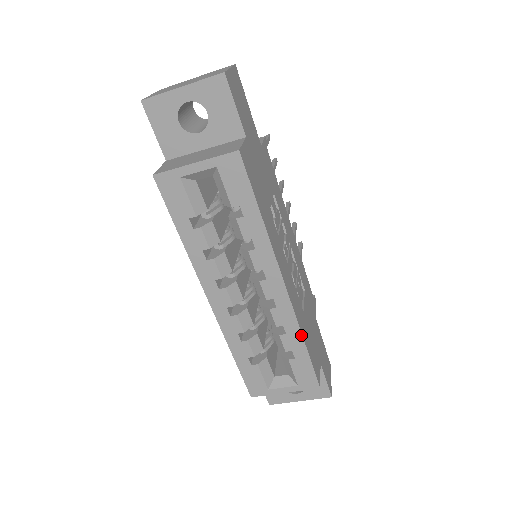
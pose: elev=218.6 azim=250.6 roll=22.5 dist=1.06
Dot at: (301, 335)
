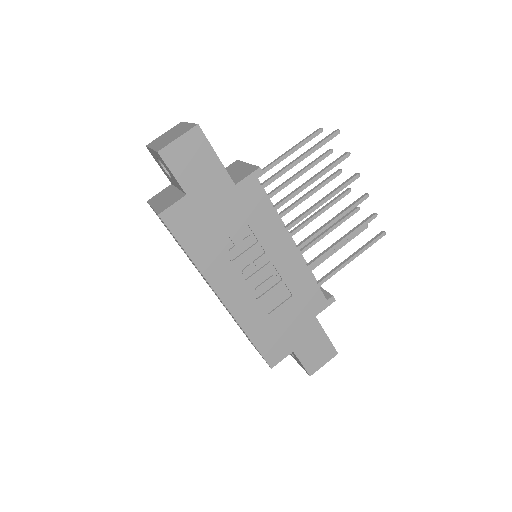
Dot at: (244, 332)
